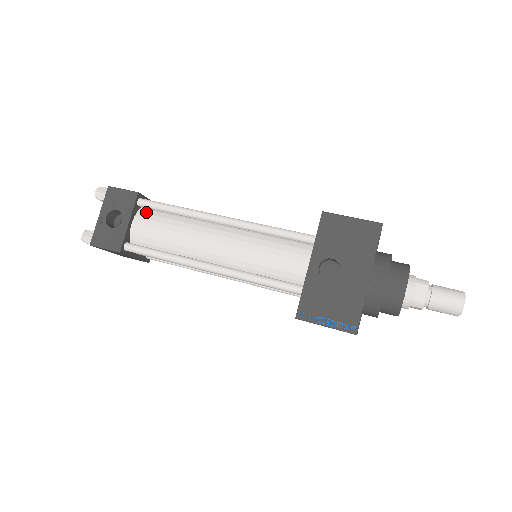
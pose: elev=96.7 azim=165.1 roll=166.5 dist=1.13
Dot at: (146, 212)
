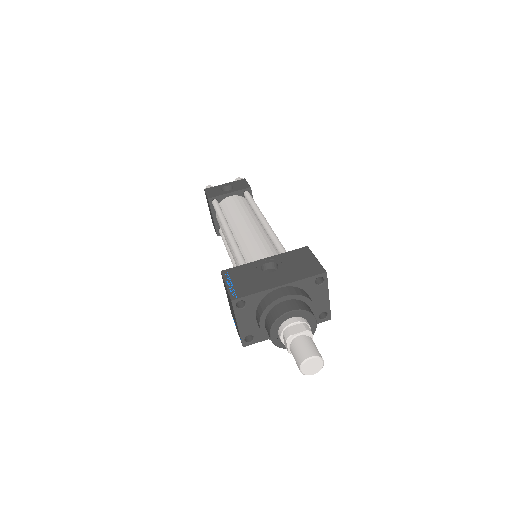
Dot at: (243, 198)
